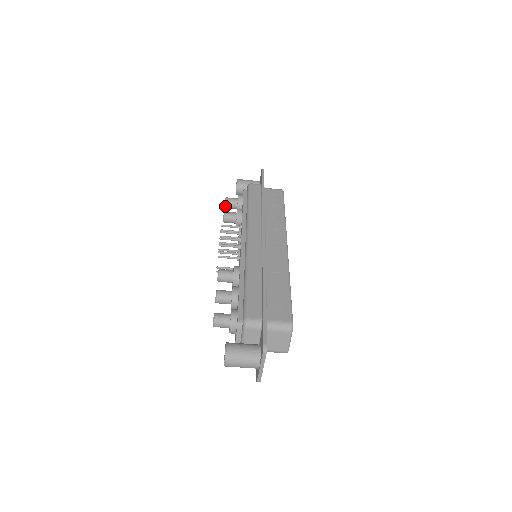
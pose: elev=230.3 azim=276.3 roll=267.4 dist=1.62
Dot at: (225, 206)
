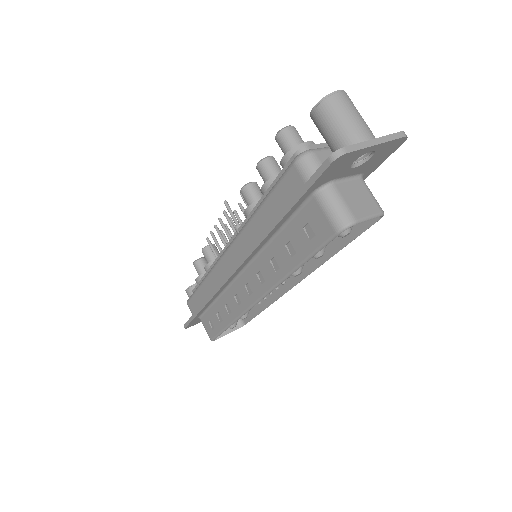
Dot at: (200, 258)
